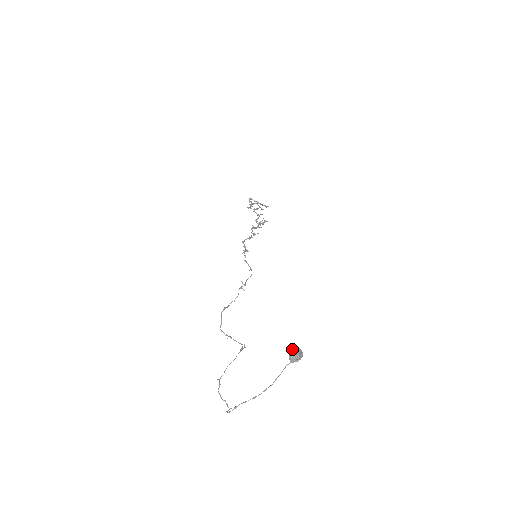
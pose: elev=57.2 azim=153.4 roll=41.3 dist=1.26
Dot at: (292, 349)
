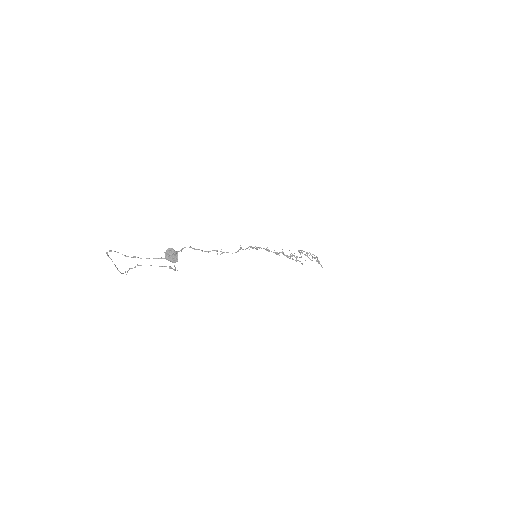
Dot at: occluded
